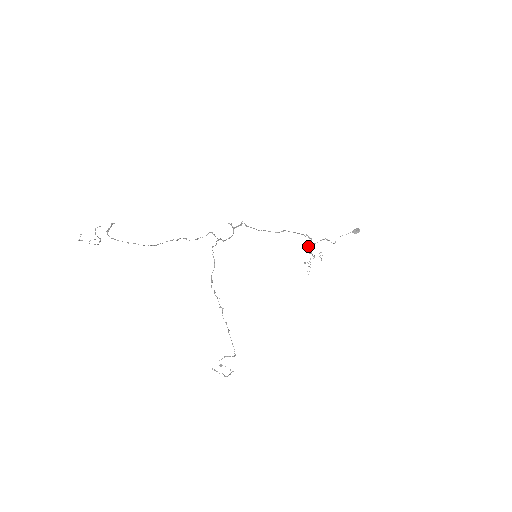
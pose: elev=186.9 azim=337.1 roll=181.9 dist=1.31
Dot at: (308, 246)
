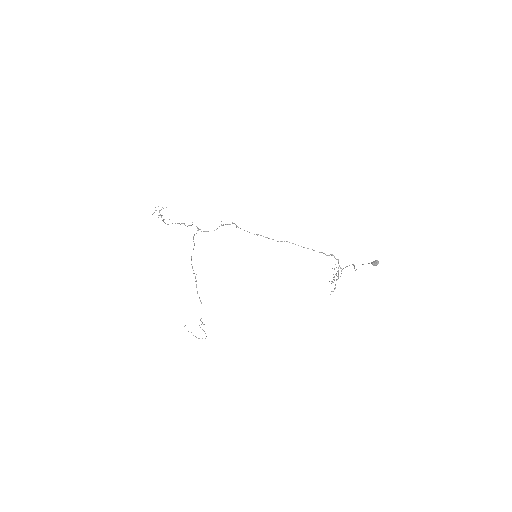
Dot at: occluded
